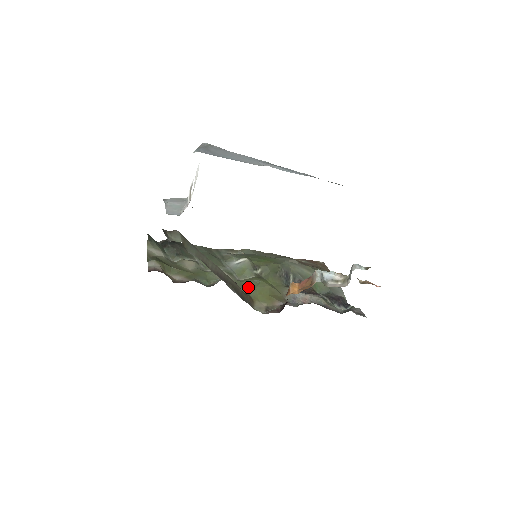
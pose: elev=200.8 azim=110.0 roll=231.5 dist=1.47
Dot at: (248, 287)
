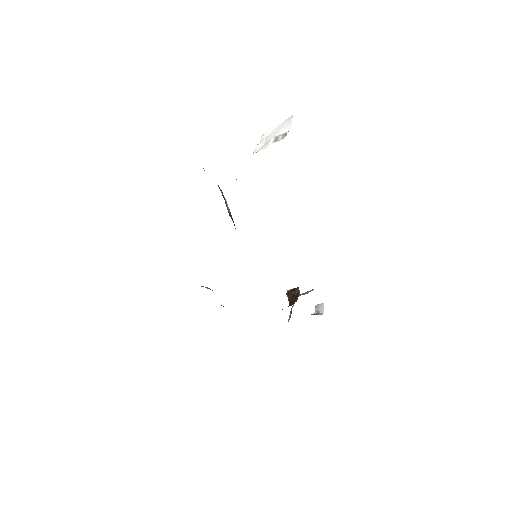
Dot at: occluded
